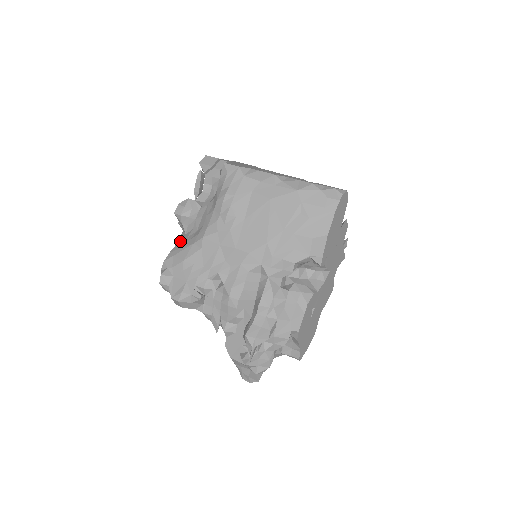
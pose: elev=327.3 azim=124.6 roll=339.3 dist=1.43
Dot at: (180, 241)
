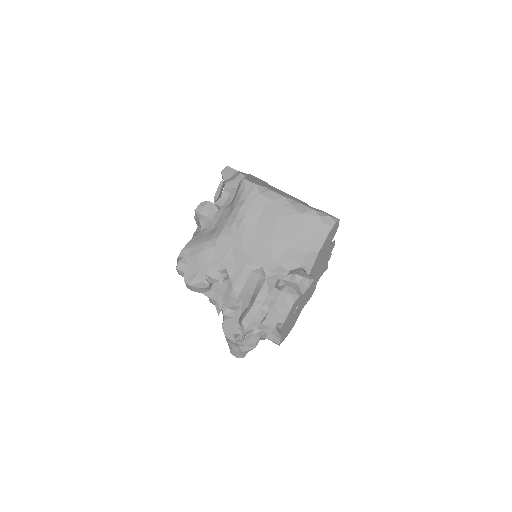
Dot at: (197, 235)
